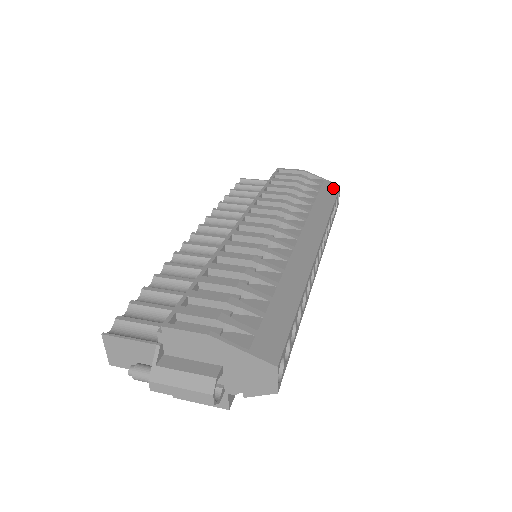
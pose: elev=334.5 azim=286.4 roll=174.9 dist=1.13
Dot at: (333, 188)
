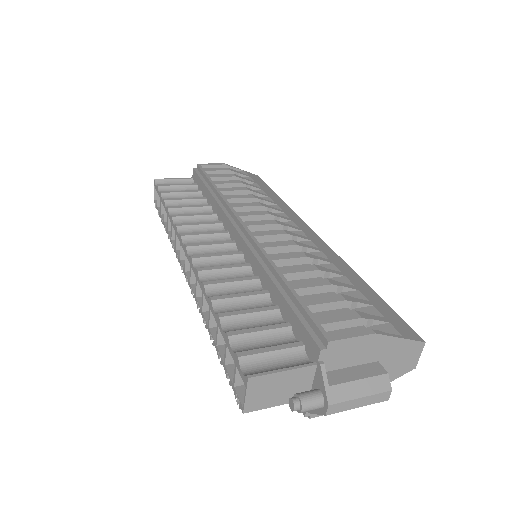
Dot at: (258, 179)
